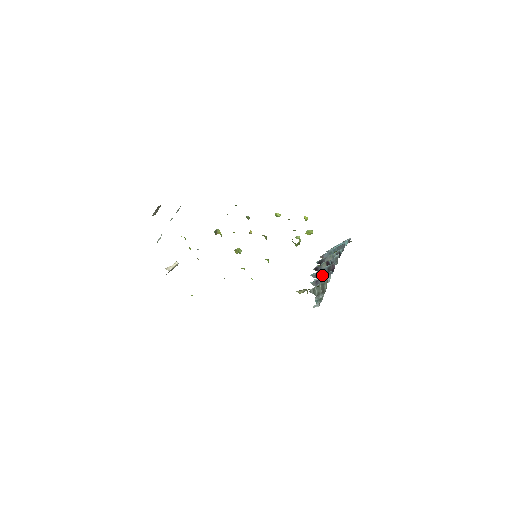
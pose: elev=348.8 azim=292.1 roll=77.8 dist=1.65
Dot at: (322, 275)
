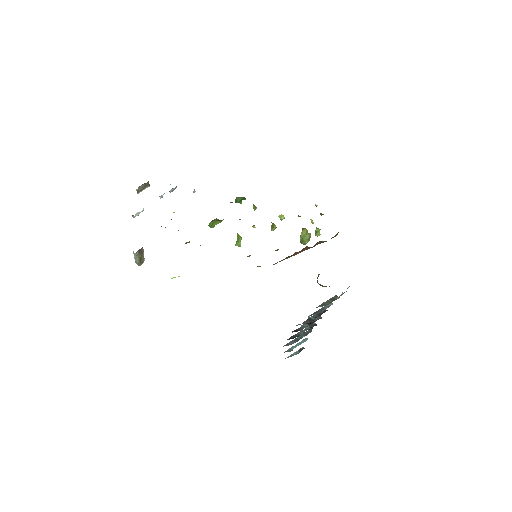
Dot at: (313, 320)
